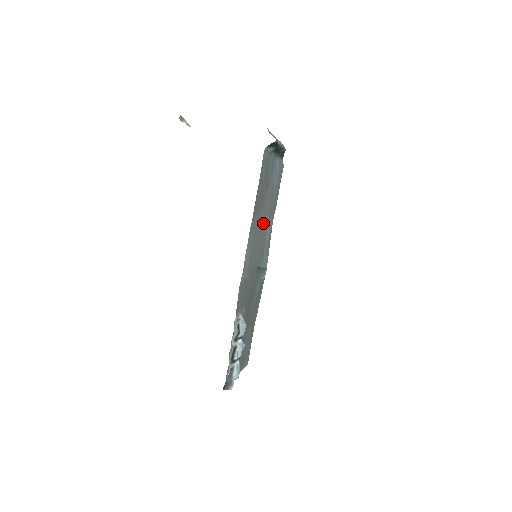
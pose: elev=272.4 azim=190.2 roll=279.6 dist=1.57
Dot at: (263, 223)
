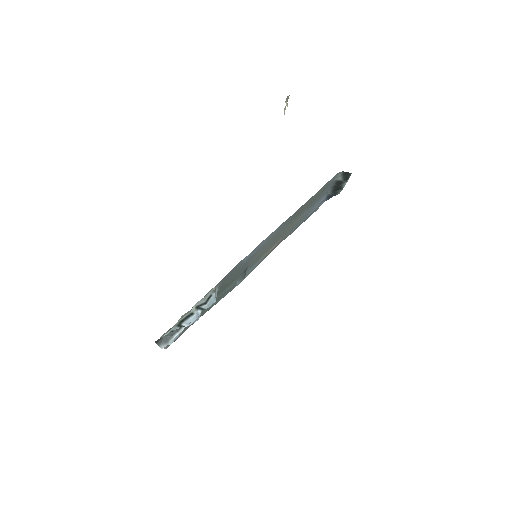
Dot at: (281, 234)
